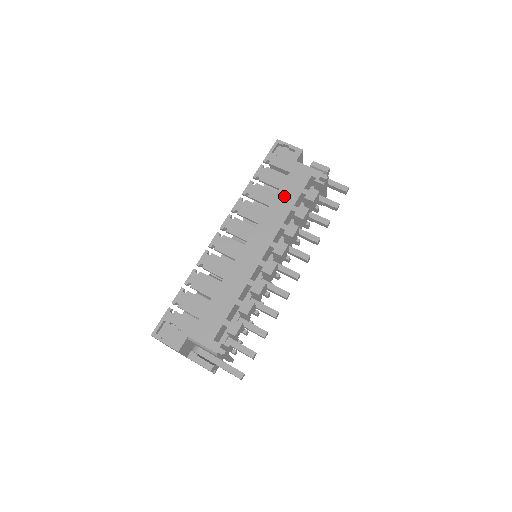
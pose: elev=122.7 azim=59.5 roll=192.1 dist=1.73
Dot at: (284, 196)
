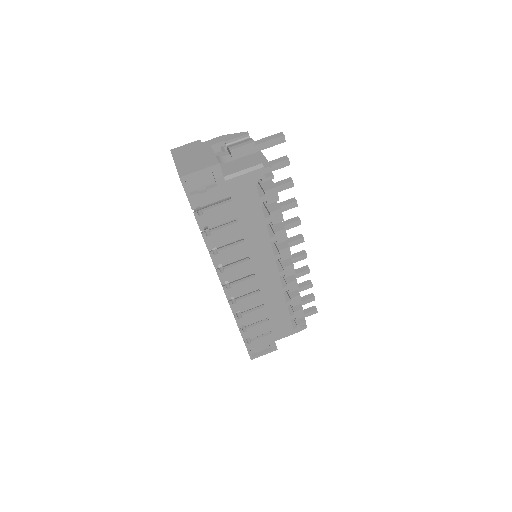
Dot at: (248, 220)
